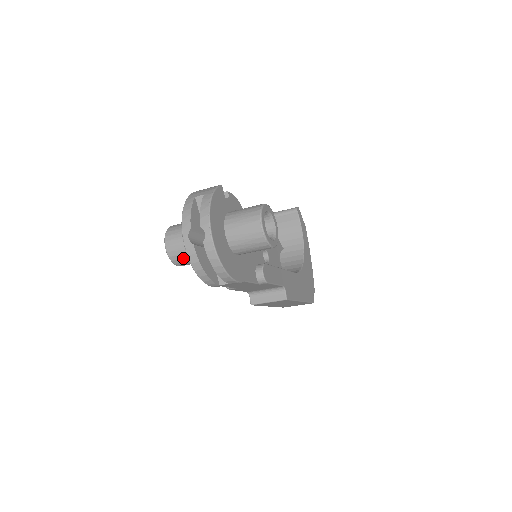
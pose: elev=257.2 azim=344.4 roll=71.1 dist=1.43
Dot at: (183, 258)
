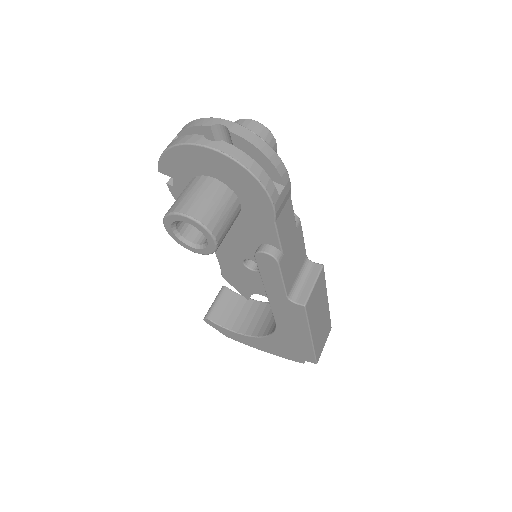
Dot at: (215, 212)
